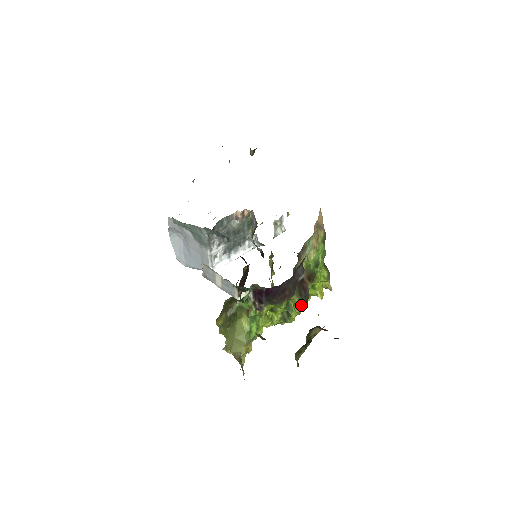
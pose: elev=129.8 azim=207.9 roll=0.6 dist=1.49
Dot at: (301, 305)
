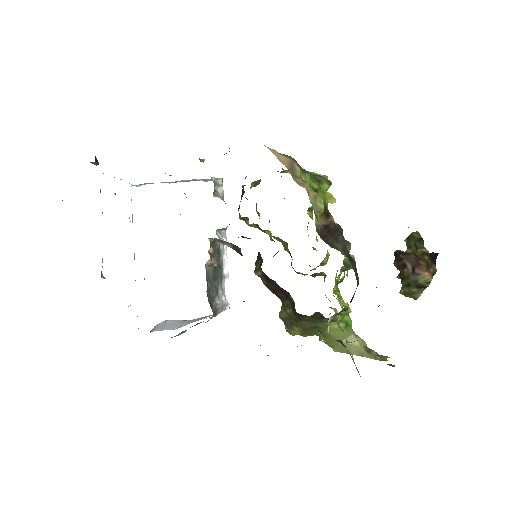
Dot at: occluded
